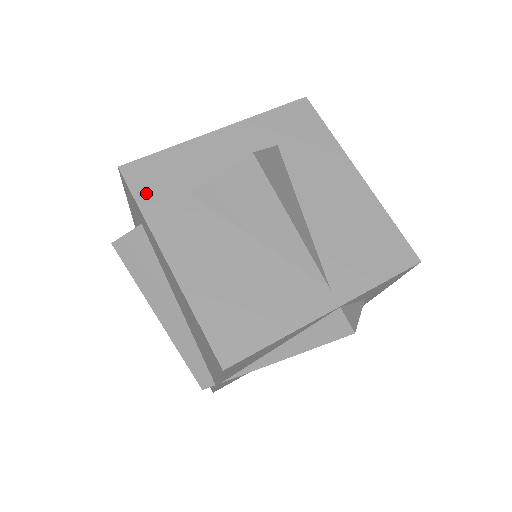
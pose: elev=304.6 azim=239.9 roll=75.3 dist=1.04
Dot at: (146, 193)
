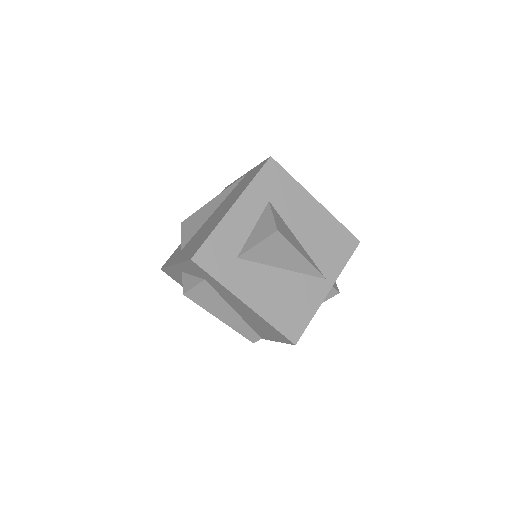
Dot at: (215, 269)
